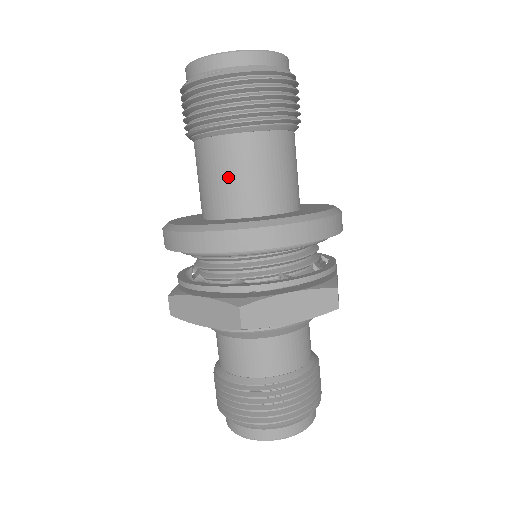
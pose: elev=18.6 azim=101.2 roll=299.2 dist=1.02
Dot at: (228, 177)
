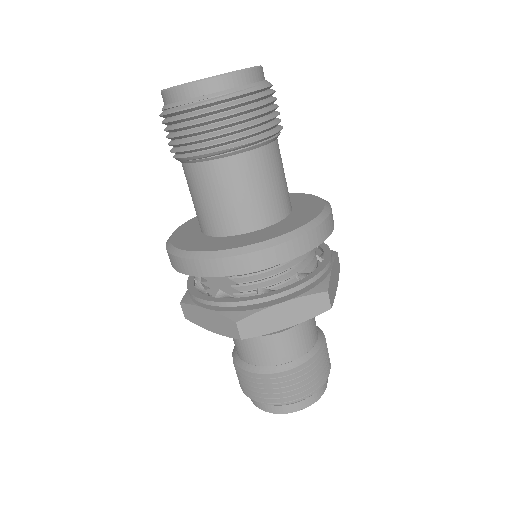
Dot at: (265, 187)
